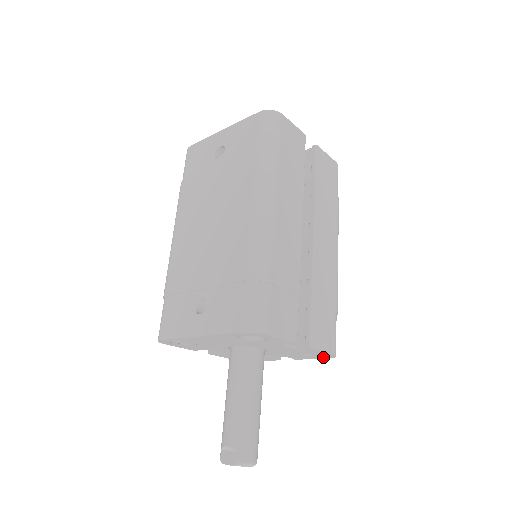
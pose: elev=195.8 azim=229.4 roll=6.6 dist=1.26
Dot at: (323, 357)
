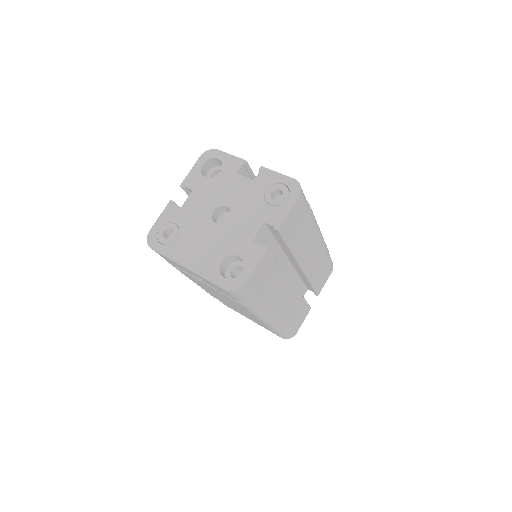
Dot at: occluded
